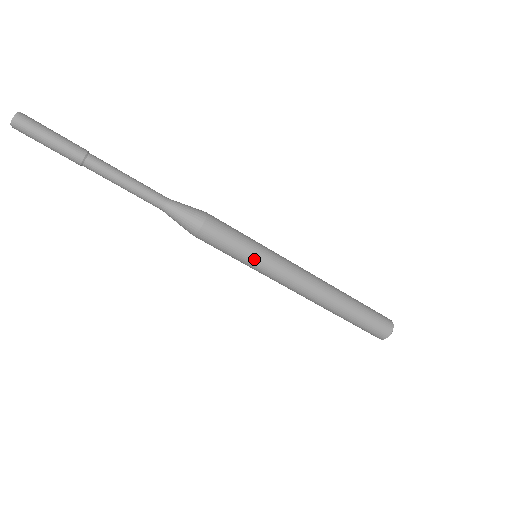
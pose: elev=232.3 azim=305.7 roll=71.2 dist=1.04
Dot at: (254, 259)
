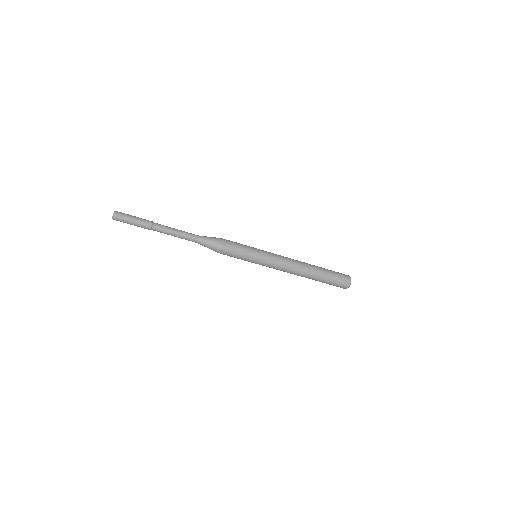
Dot at: (251, 262)
